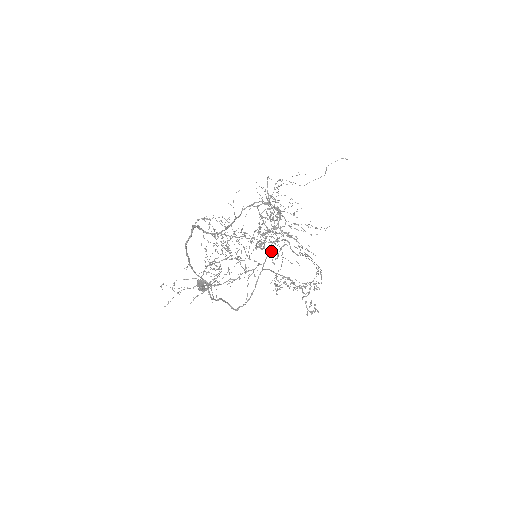
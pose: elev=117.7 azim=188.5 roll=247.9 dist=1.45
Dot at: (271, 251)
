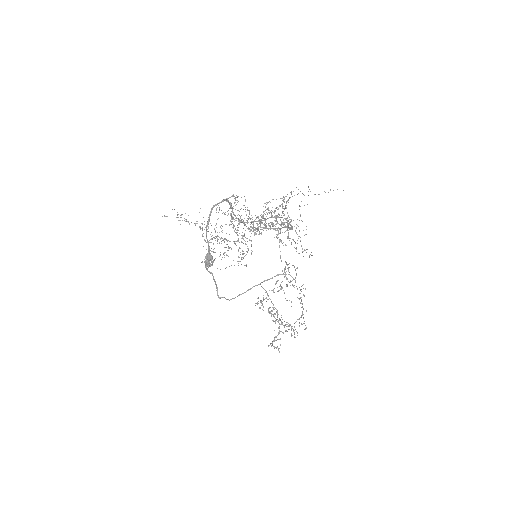
Dot at: (278, 280)
